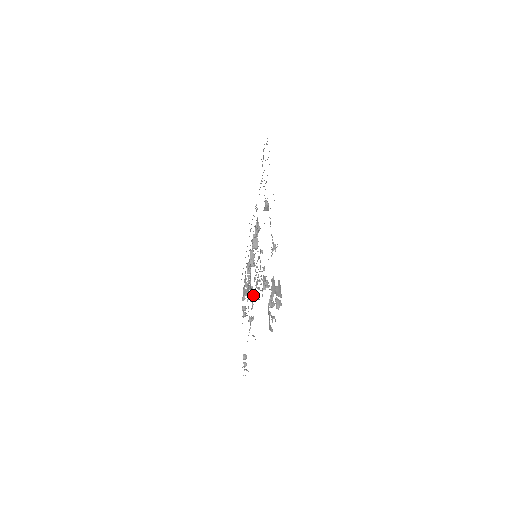
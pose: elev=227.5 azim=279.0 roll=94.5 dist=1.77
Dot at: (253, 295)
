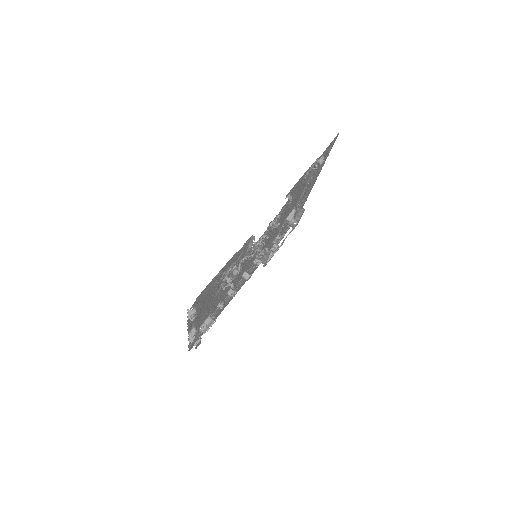
Dot at: (246, 258)
